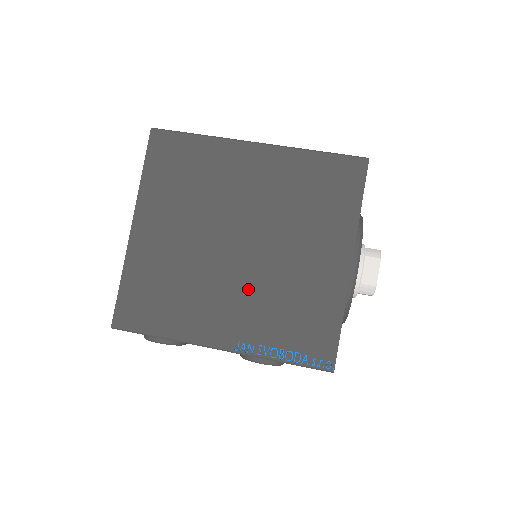
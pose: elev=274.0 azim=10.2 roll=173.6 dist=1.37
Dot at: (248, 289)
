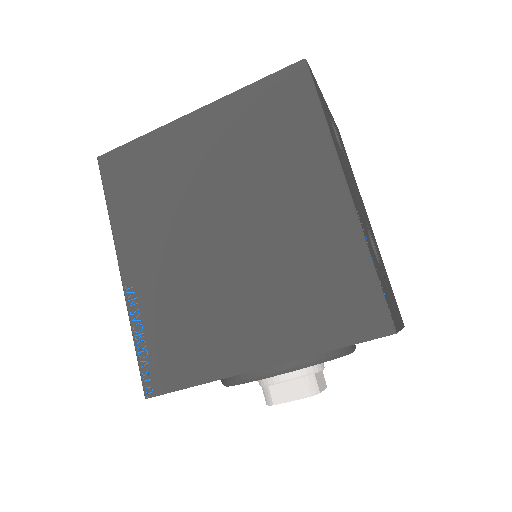
Dot at: (184, 268)
